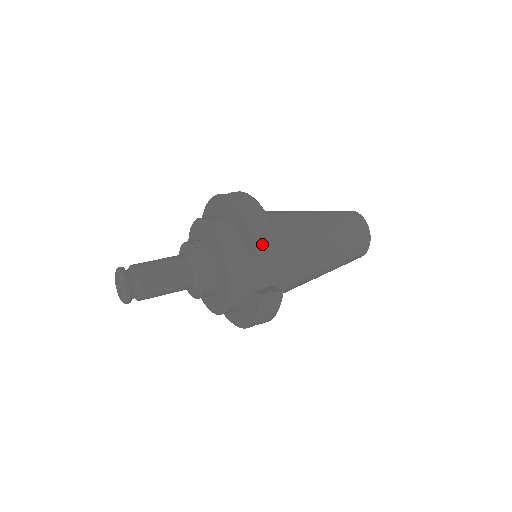
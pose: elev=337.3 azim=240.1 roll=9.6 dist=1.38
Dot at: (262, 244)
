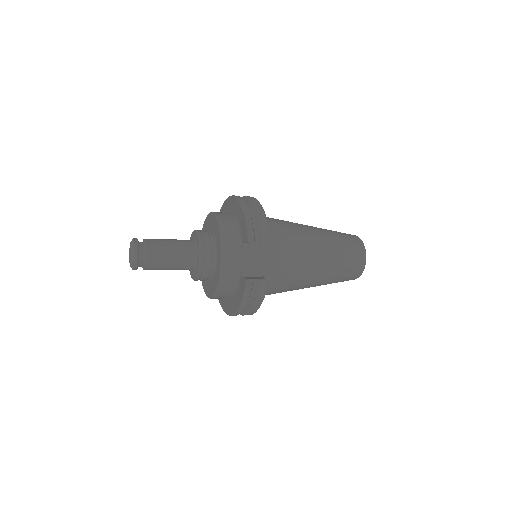
Dot at: (255, 235)
